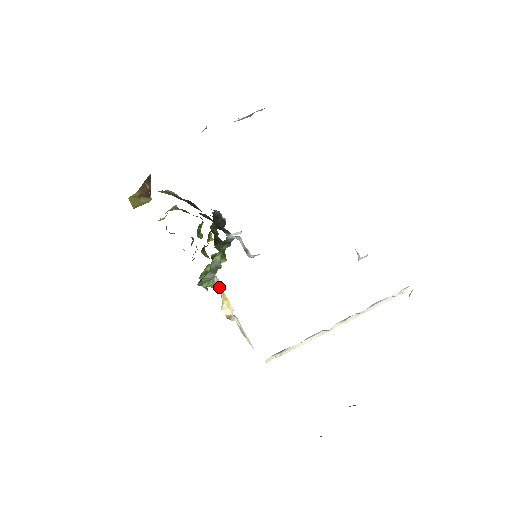
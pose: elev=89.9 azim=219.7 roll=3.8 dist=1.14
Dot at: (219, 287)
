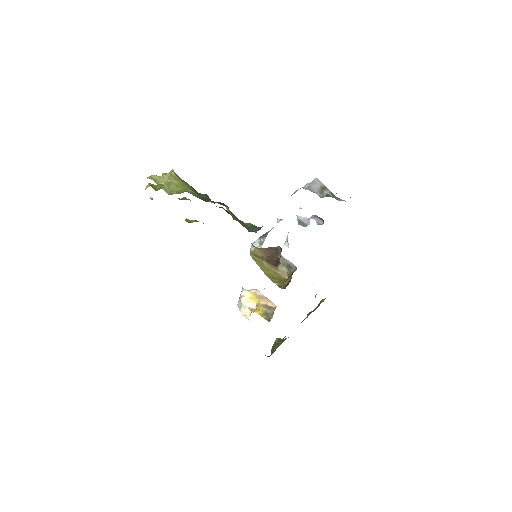
Dot at: (249, 290)
